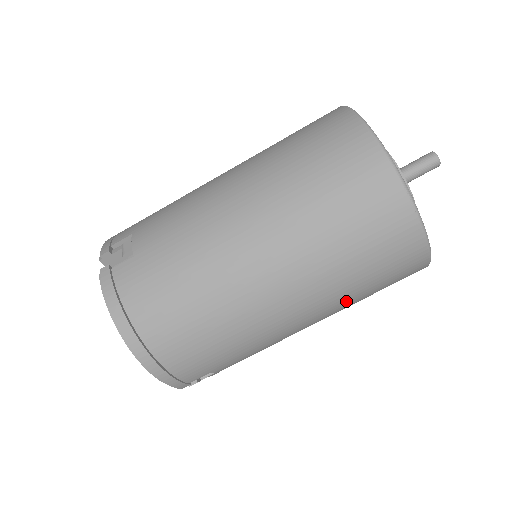
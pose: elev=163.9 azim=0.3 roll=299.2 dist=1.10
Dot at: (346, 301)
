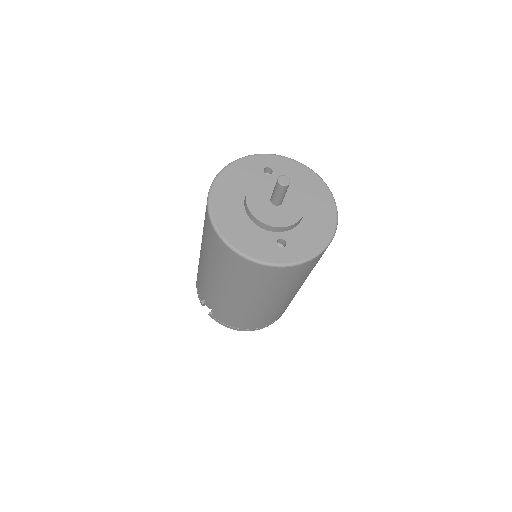
Dot at: occluded
